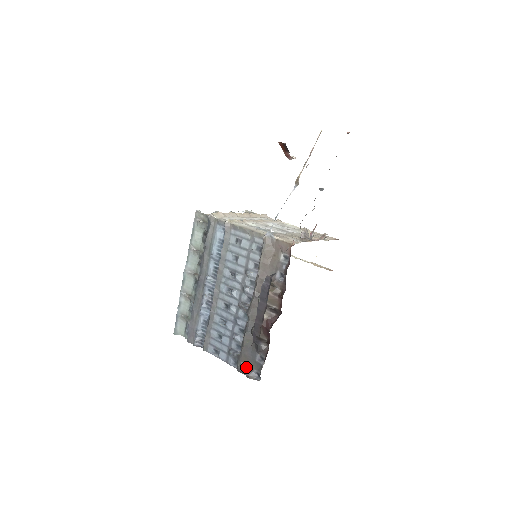
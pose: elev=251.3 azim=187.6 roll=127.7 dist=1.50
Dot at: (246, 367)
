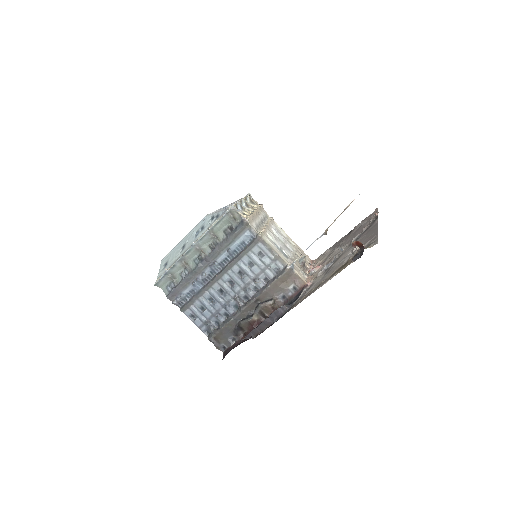
Dot at: (217, 340)
